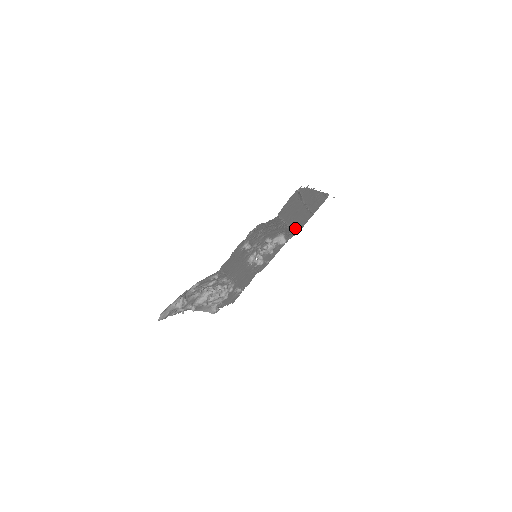
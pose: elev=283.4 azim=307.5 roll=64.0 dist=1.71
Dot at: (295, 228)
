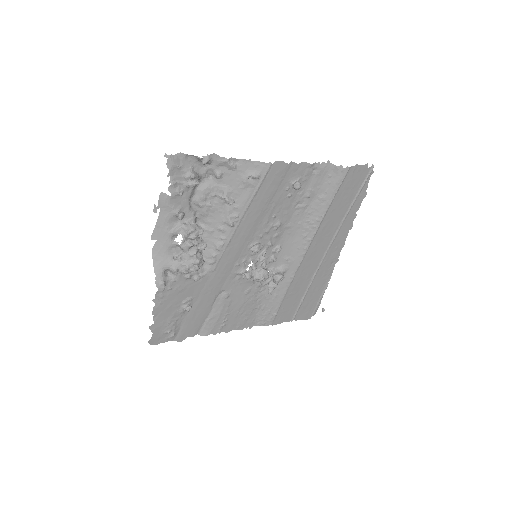
Dot at: (288, 290)
